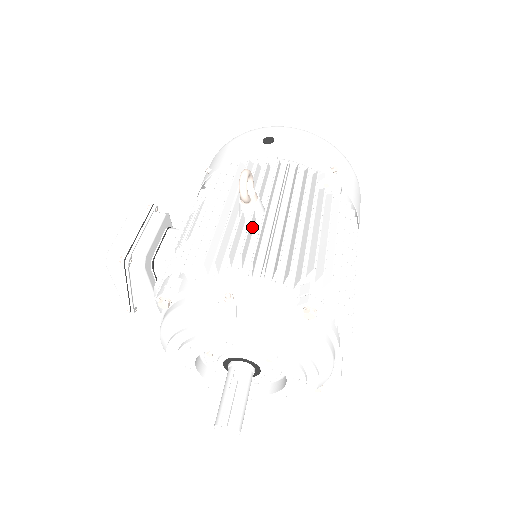
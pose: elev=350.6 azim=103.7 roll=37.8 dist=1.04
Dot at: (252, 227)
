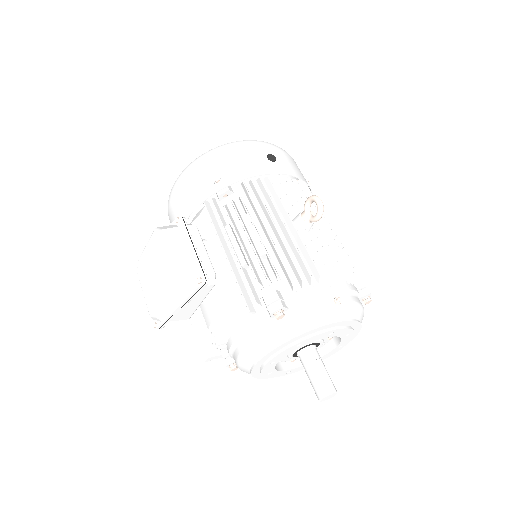
Dot at: (315, 241)
